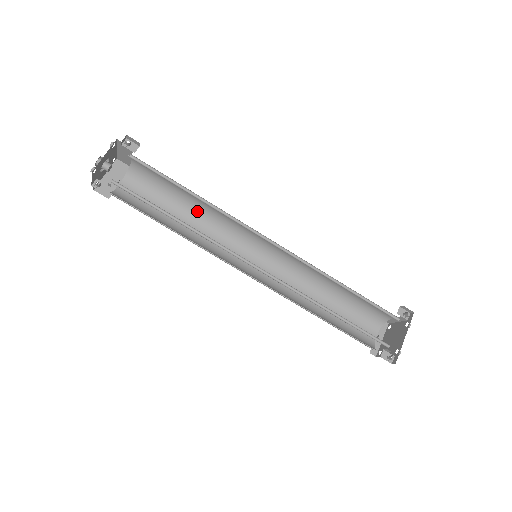
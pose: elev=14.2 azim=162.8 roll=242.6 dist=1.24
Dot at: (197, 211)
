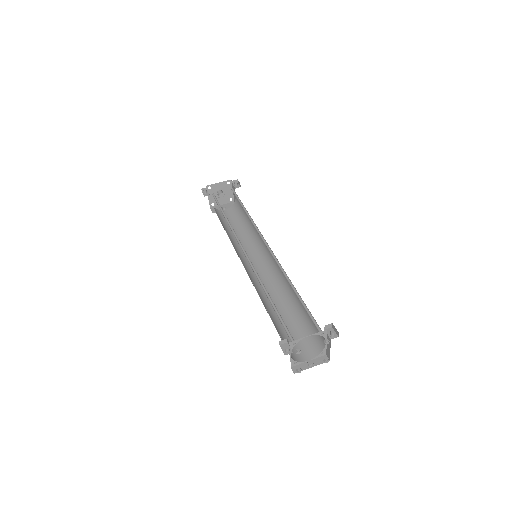
Dot at: (249, 231)
